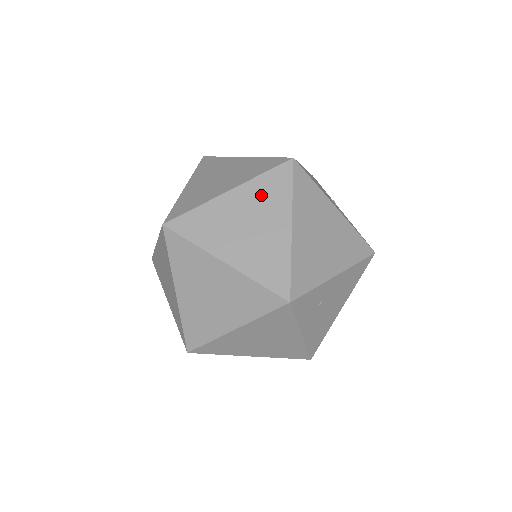
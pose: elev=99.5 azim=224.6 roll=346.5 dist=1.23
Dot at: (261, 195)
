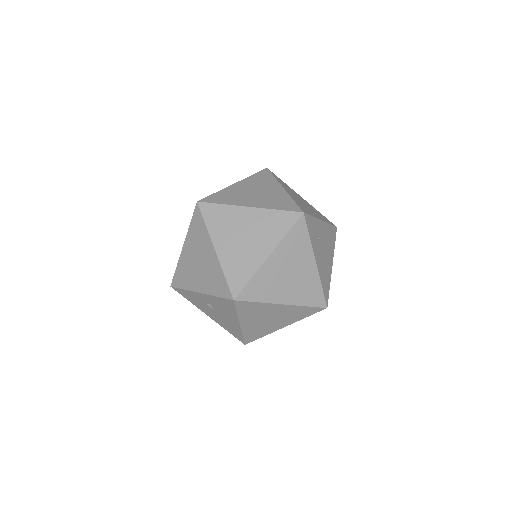
Dot at: (256, 181)
